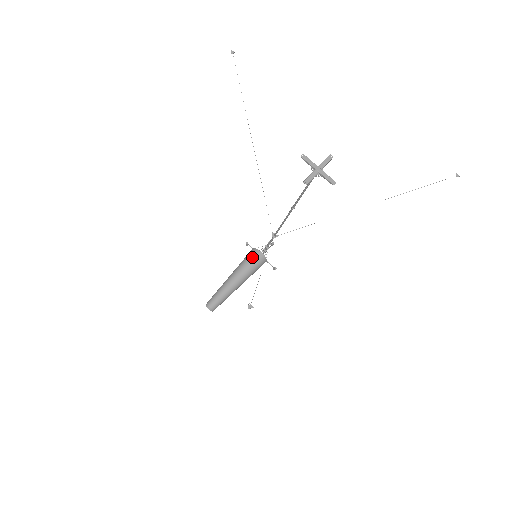
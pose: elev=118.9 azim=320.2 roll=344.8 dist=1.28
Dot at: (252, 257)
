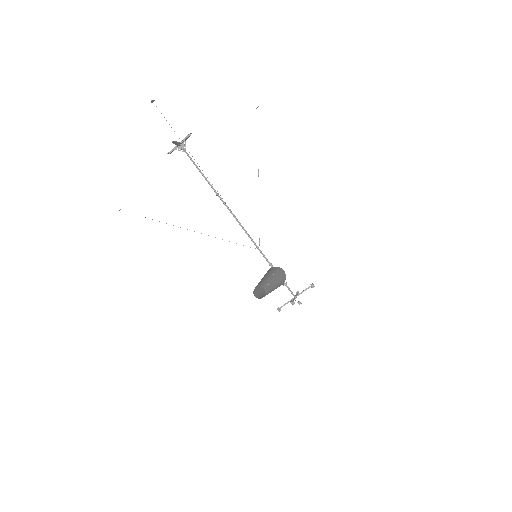
Dot at: occluded
